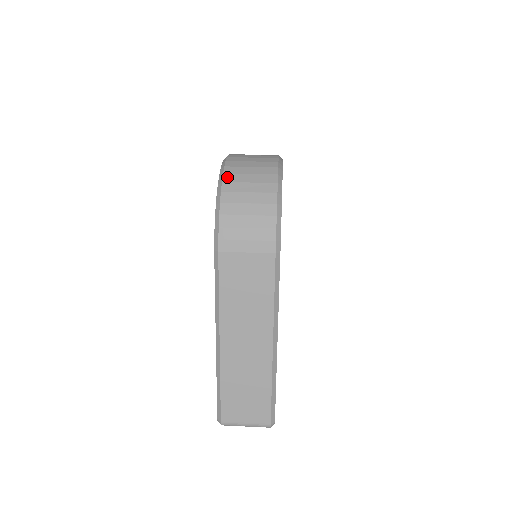
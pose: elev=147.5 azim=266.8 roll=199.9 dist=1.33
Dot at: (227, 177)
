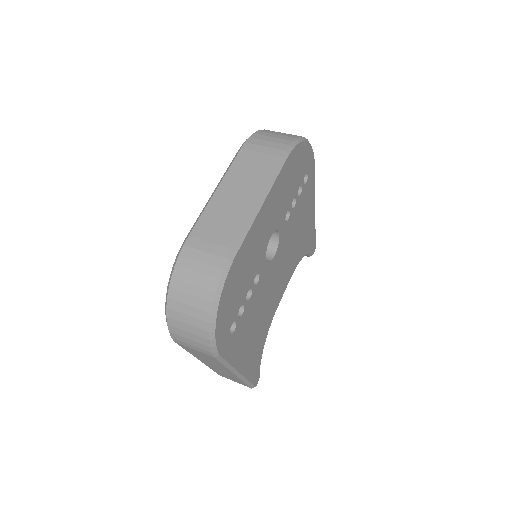
Dot at: (171, 293)
